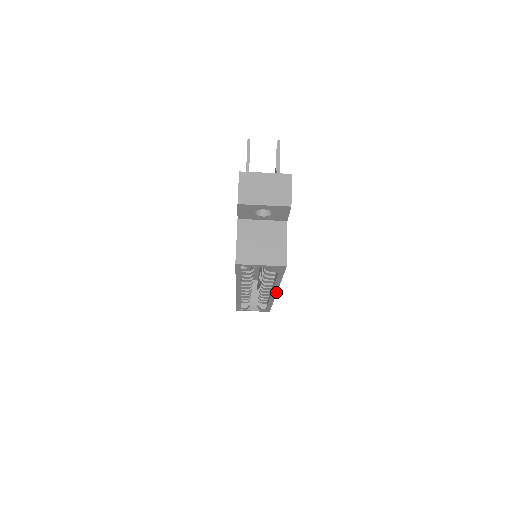
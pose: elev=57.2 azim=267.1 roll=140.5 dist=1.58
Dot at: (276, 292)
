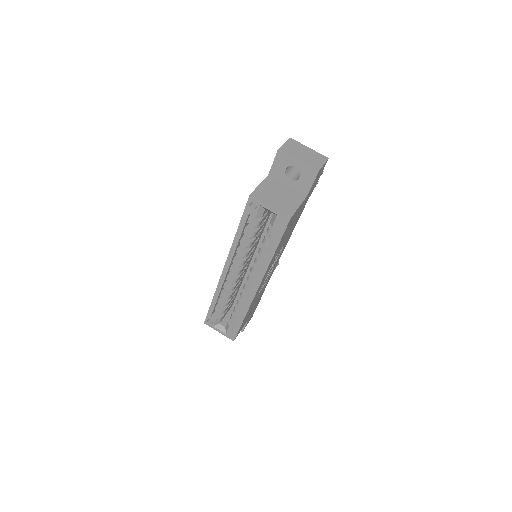
Dot at: (259, 284)
